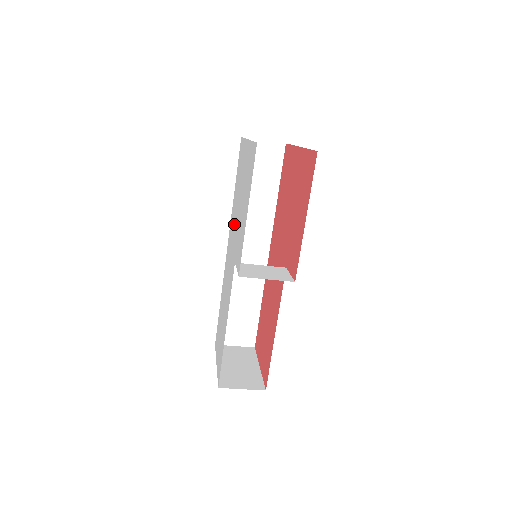
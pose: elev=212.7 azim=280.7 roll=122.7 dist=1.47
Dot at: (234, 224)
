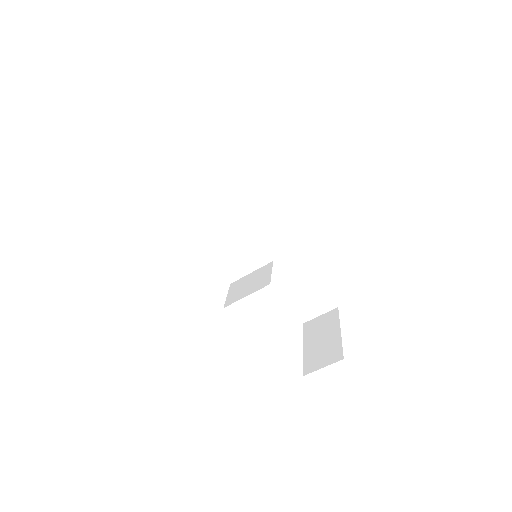
Dot at: occluded
